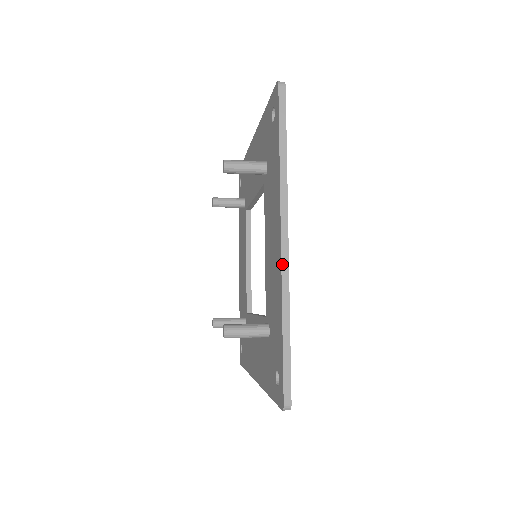
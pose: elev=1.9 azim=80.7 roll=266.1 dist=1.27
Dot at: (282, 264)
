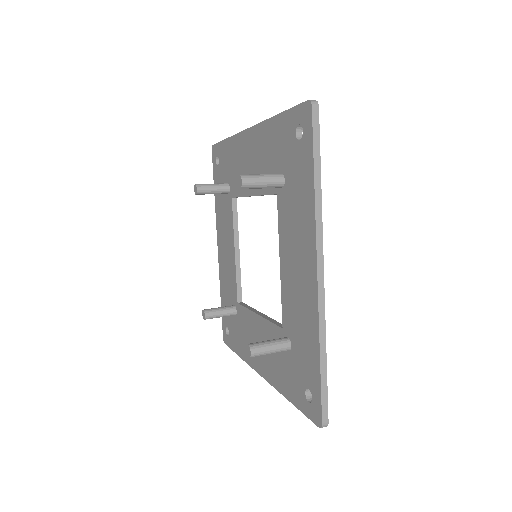
Dot at: (319, 297)
